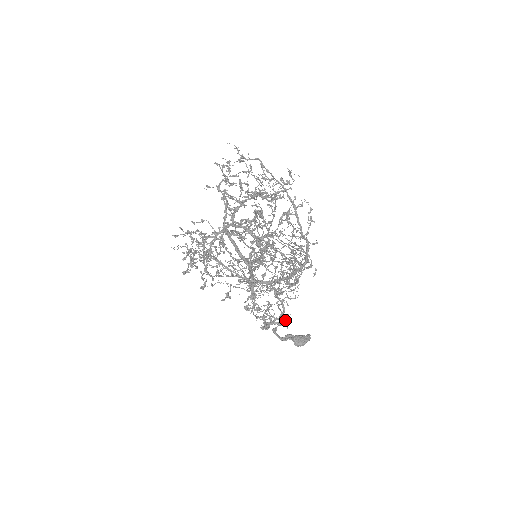
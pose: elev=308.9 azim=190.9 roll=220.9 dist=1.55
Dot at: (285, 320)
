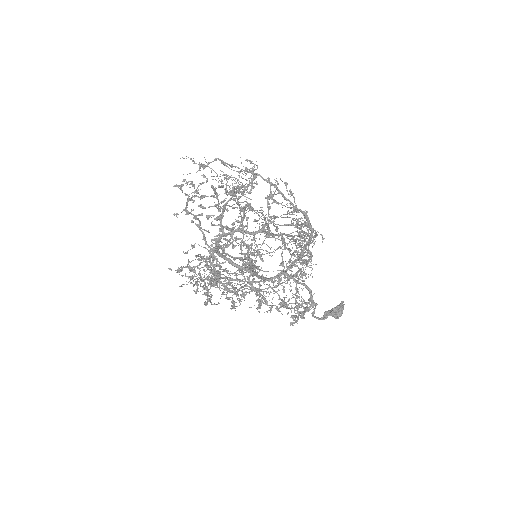
Dot at: (309, 304)
